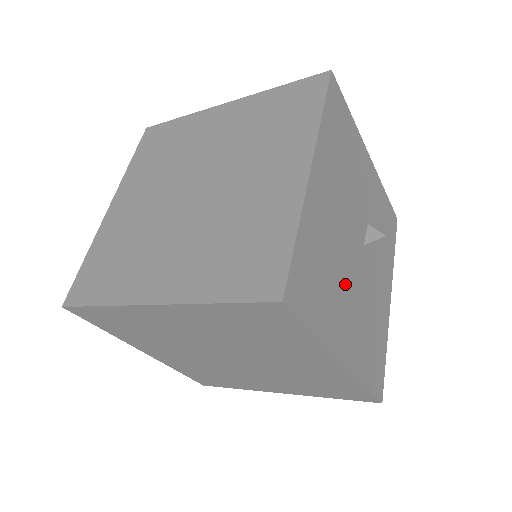
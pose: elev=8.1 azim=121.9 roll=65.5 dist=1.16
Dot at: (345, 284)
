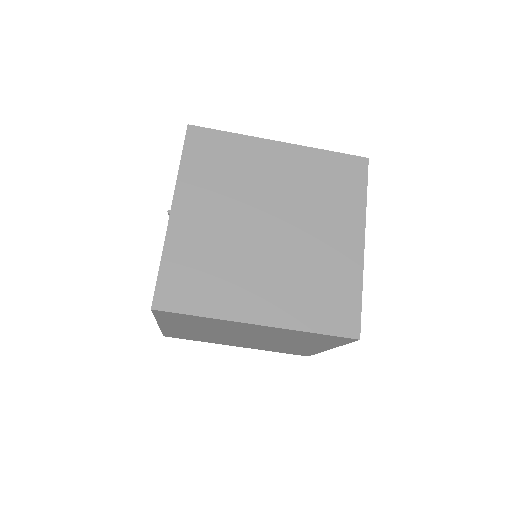
Dot at: occluded
